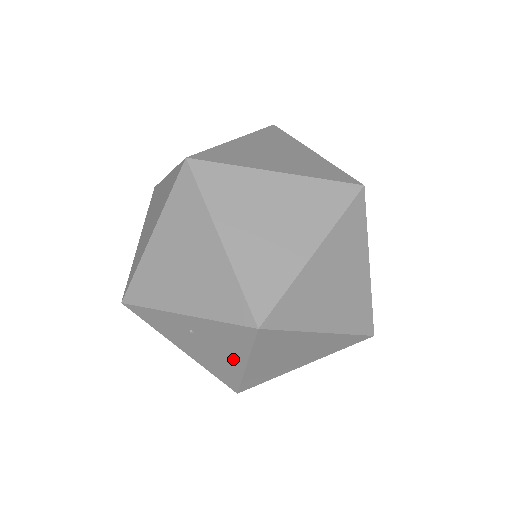
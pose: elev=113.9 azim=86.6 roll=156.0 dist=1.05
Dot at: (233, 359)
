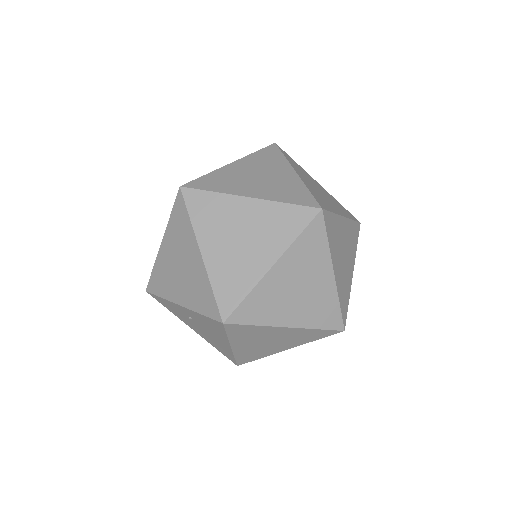
Dot at: (222, 341)
